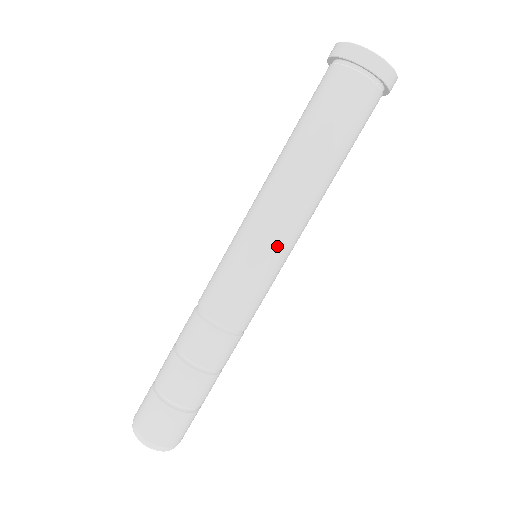
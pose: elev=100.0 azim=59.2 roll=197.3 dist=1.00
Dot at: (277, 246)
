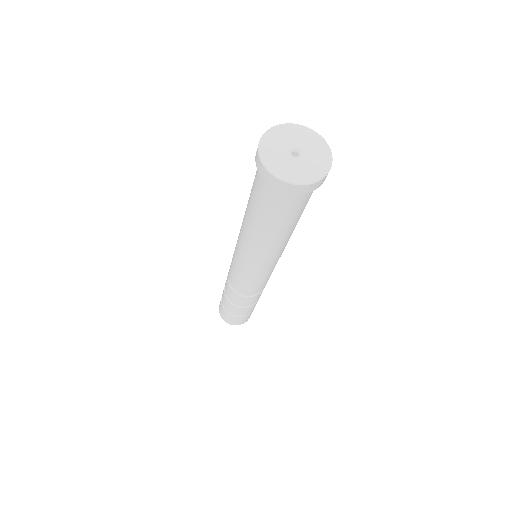
Dot at: (268, 268)
